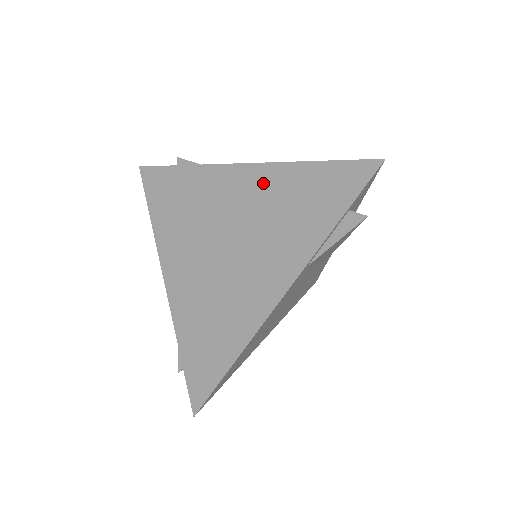
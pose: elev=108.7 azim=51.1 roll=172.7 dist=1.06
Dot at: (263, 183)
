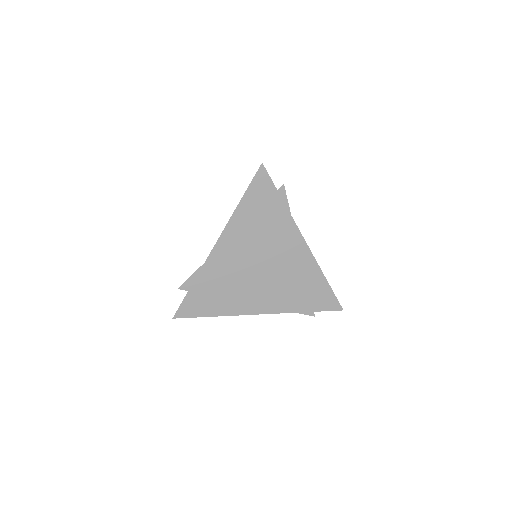
Dot at: (302, 263)
